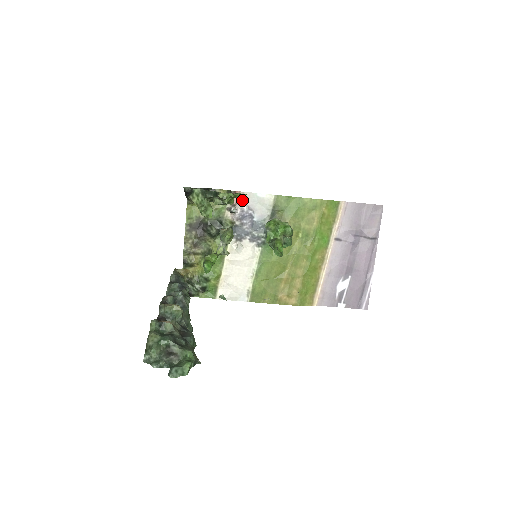
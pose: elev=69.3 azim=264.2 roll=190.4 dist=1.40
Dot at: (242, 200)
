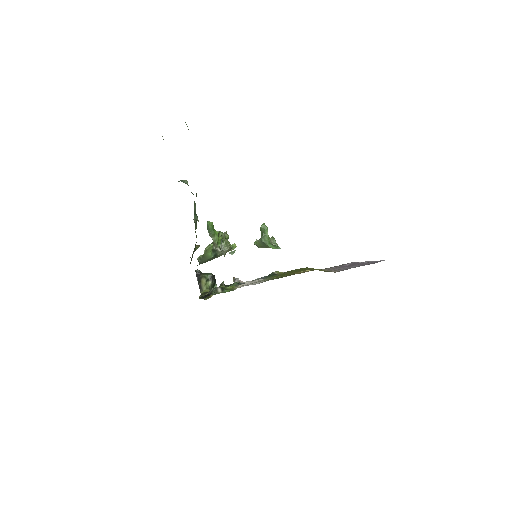
Dot at: (243, 282)
